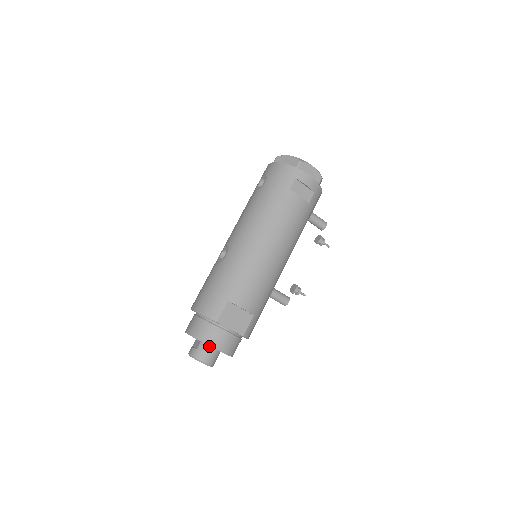
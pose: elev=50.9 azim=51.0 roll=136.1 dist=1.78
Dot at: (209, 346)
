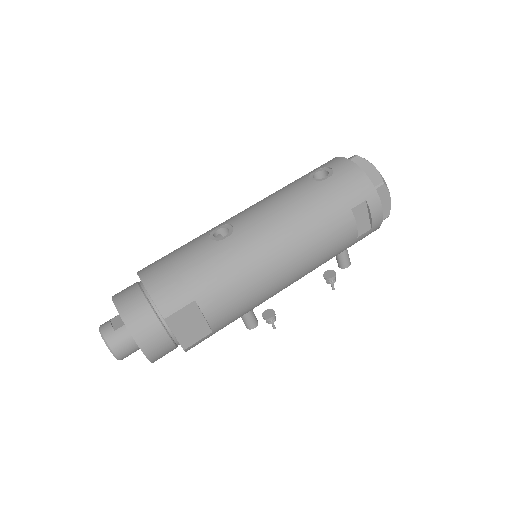
Dot at: occluded
